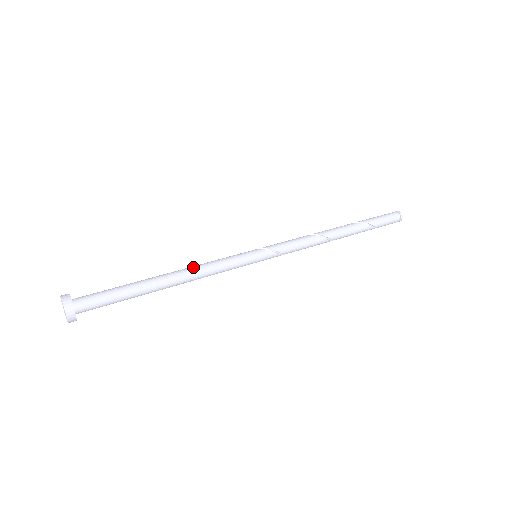
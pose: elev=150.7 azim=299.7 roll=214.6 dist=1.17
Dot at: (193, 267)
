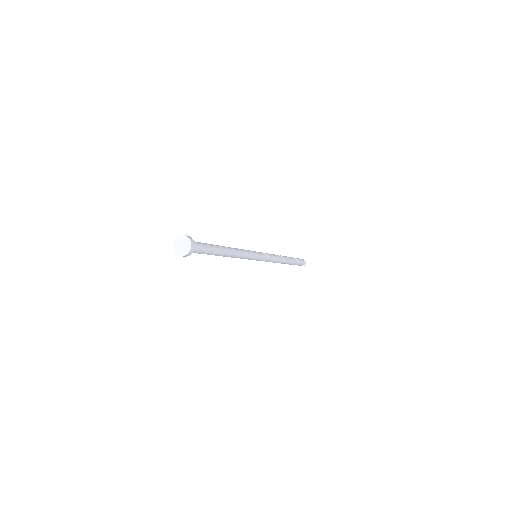
Dot at: occluded
